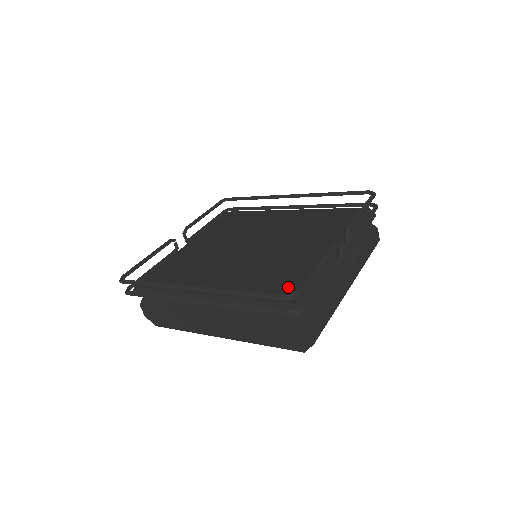
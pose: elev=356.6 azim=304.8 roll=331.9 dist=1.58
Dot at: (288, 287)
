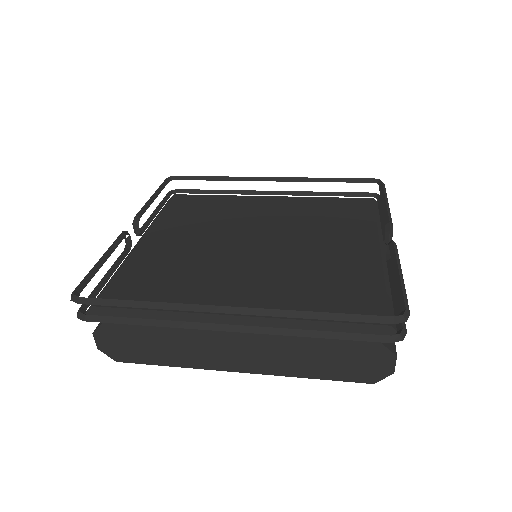
Dot at: (358, 301)
